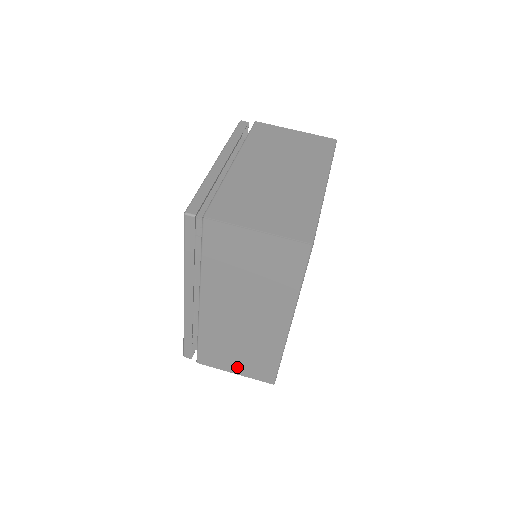
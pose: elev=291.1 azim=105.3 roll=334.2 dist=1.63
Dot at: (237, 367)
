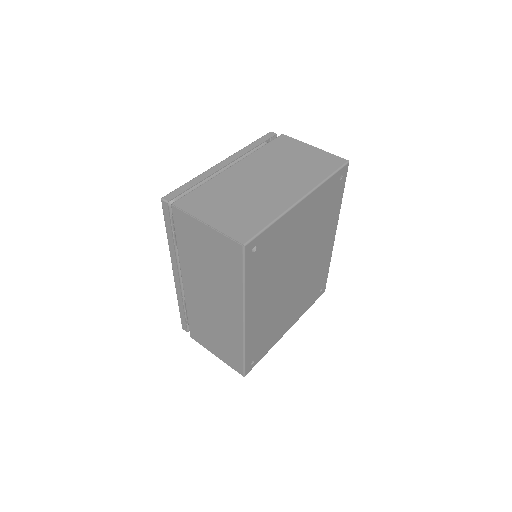
Dot at: (216, 350)
